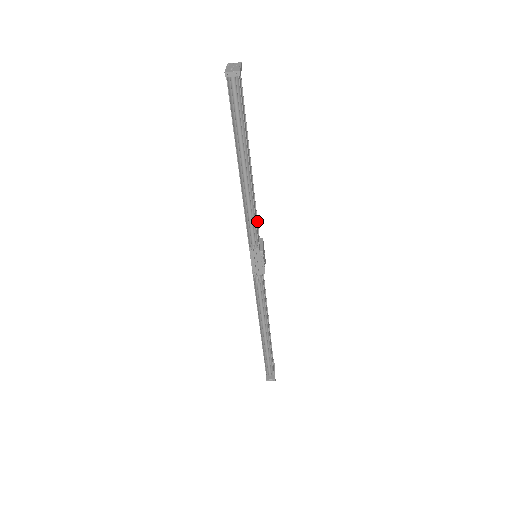
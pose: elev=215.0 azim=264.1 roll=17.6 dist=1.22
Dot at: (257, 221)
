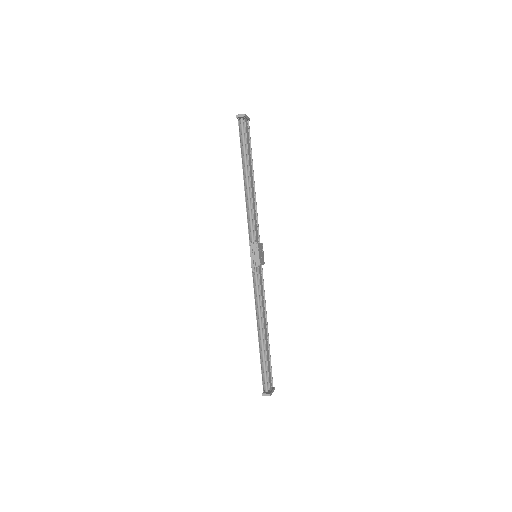
Dot at: (258, 228)
